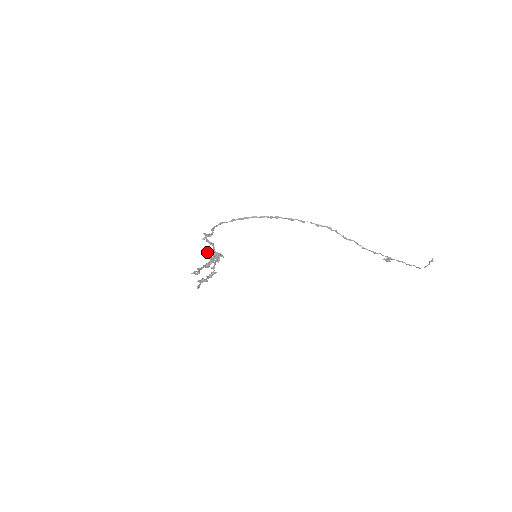
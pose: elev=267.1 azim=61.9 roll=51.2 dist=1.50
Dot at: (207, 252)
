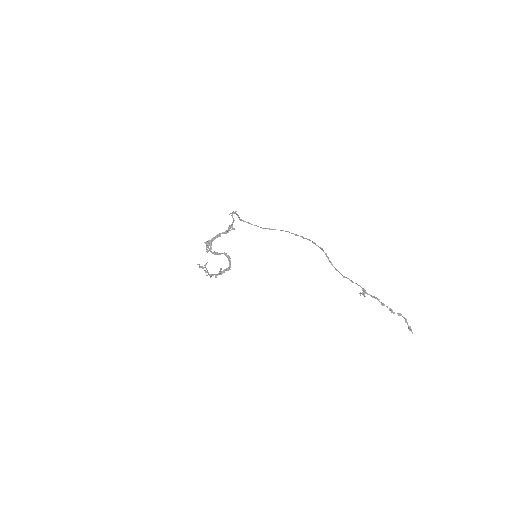
Dot at: occluded
